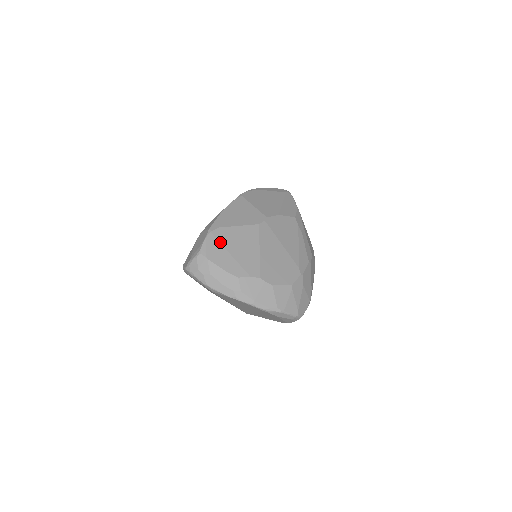
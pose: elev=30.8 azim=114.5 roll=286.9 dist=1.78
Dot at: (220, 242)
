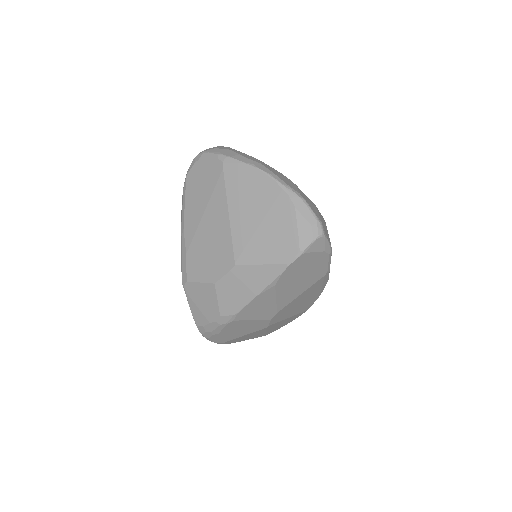
Dot at: occluded
